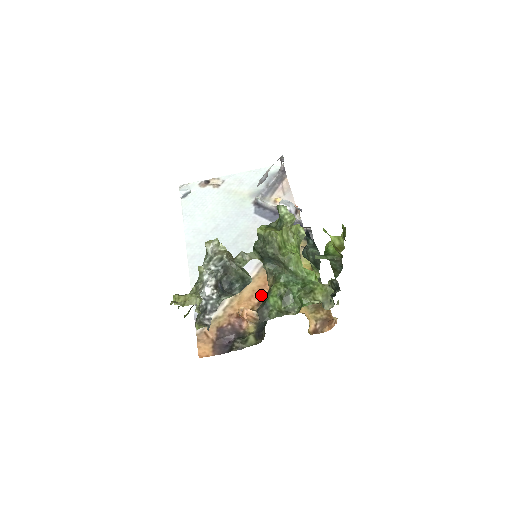
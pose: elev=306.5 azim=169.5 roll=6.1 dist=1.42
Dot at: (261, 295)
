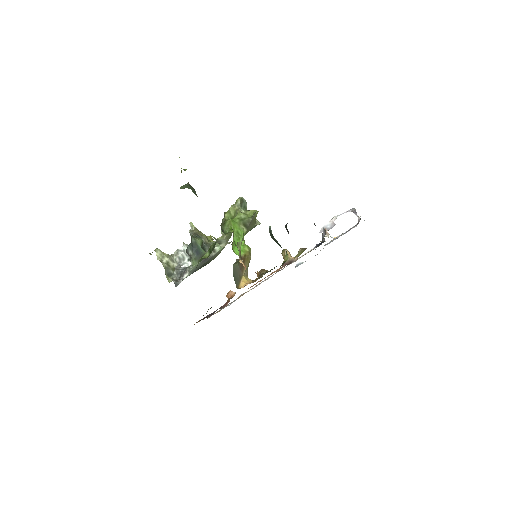
Dot at: occluded
